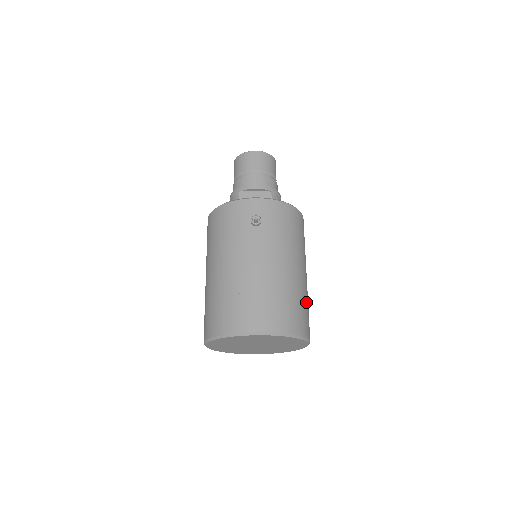
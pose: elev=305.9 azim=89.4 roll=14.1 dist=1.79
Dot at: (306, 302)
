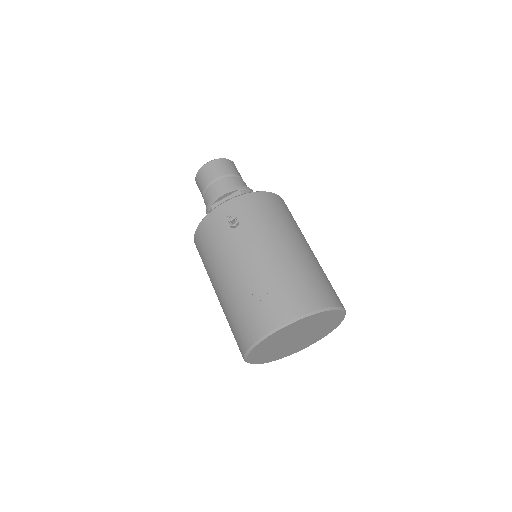
Dot at: (321, 273)
